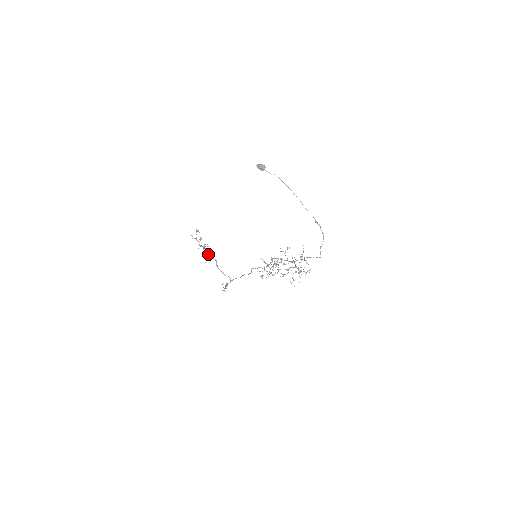
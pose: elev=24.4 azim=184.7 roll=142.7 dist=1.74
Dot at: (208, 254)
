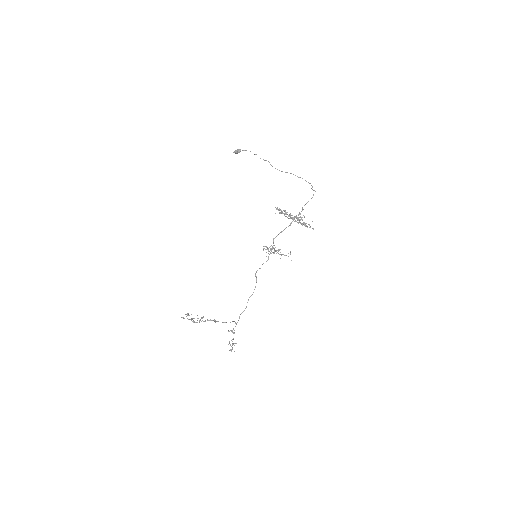
Dot at: occluded
